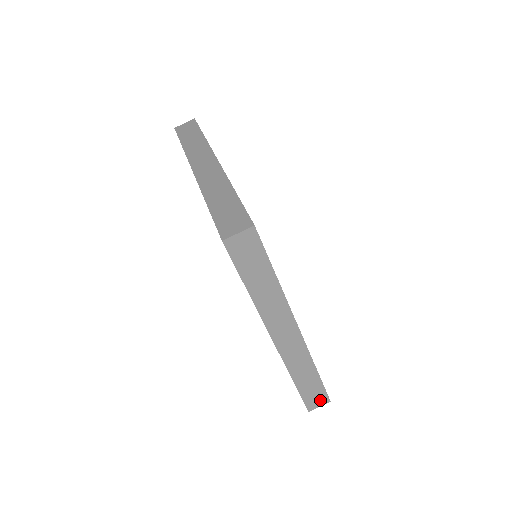
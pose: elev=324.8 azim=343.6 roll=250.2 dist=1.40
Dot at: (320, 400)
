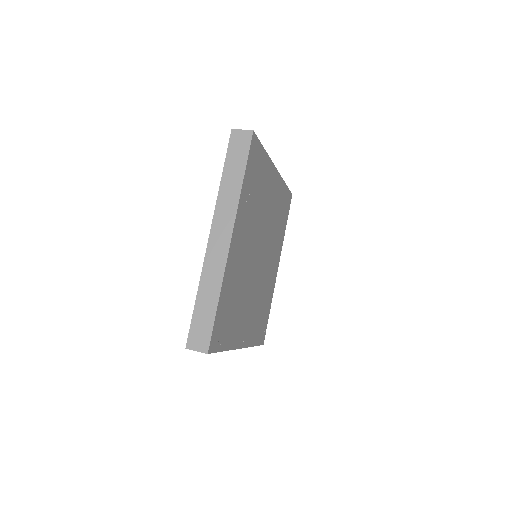
Dot at: (202, 342)
